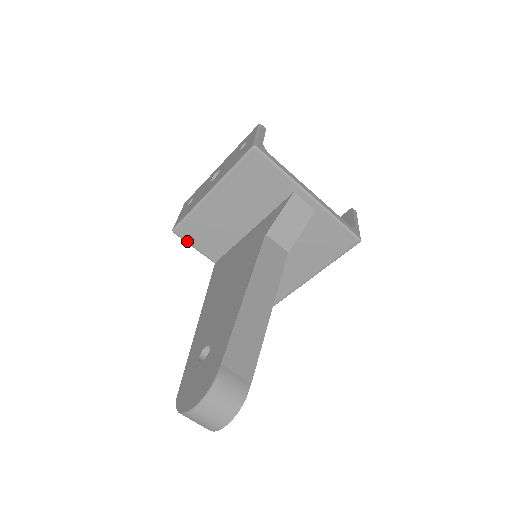
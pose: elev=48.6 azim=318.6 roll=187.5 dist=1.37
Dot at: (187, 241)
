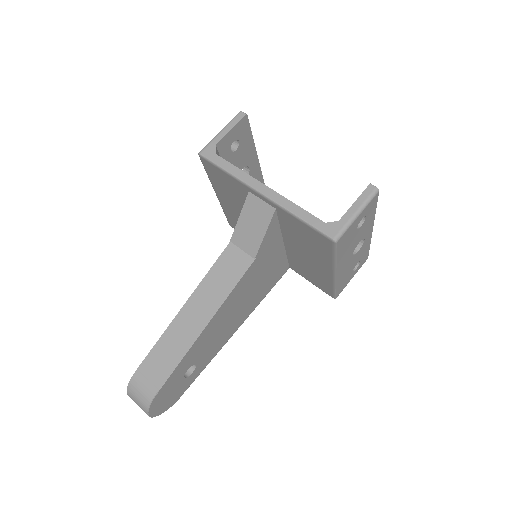
Dot at: occluded
